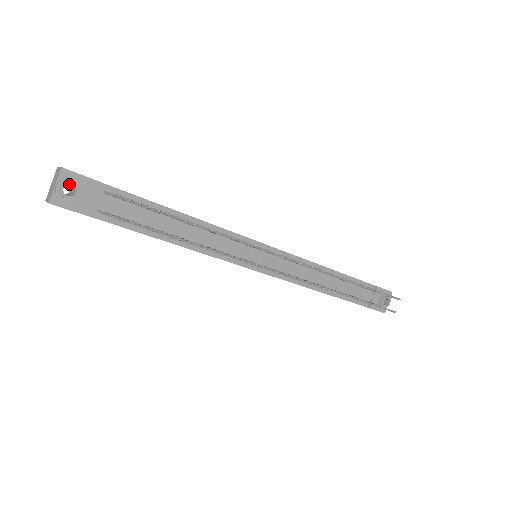
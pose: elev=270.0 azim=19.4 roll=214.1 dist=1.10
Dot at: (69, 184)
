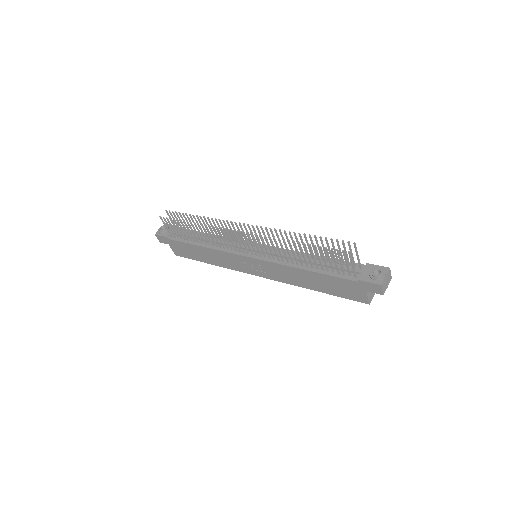
Dot at: occluded
